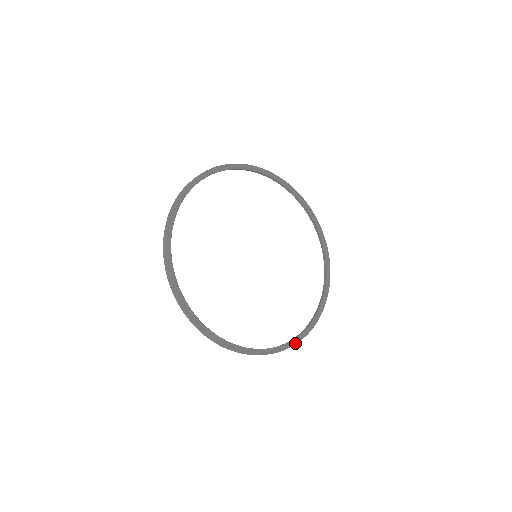
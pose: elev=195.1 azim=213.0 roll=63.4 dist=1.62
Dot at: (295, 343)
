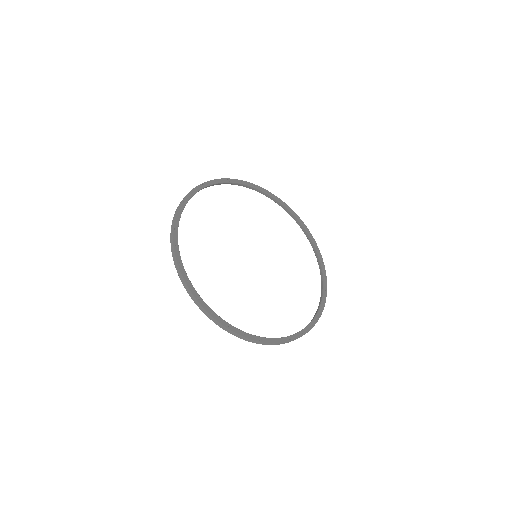
Dot at: (313, 325)
